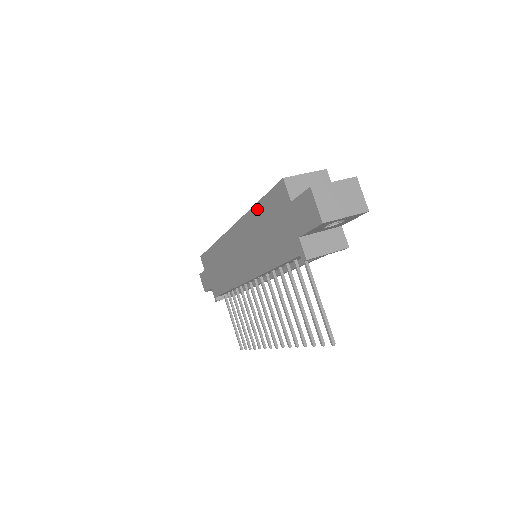
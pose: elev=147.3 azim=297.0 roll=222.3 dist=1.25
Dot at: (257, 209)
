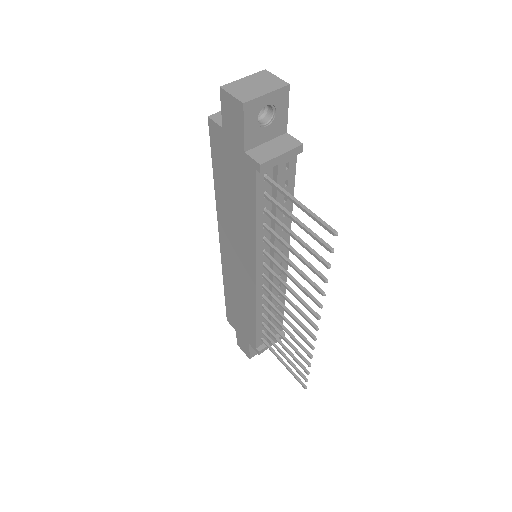
Dot at: (216, 183)
